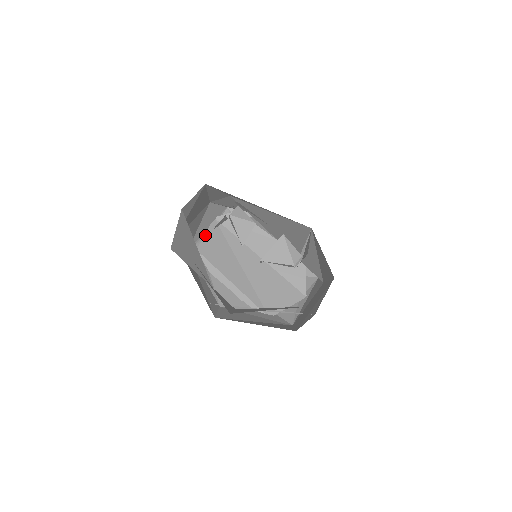
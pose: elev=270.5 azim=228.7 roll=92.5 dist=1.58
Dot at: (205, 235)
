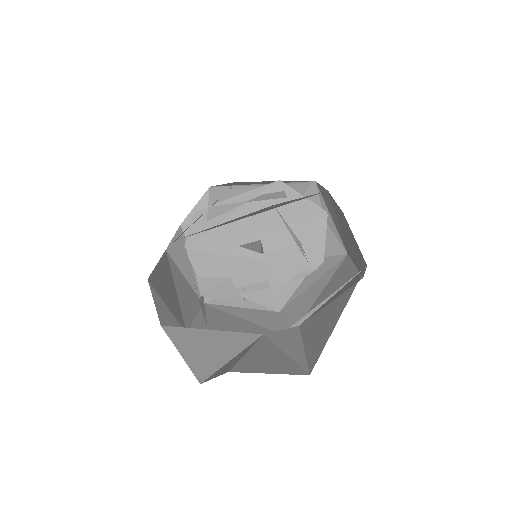
Dot at: (197, 273)
